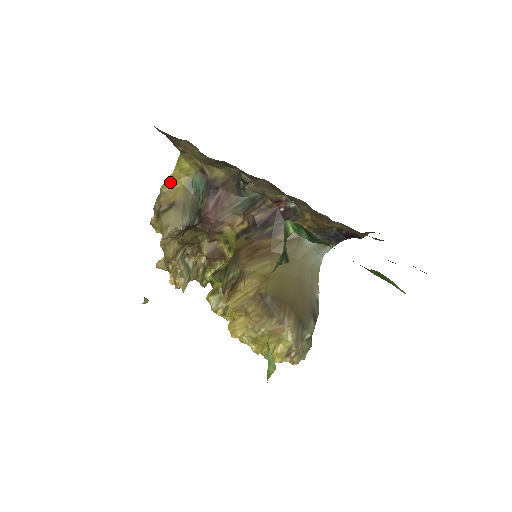
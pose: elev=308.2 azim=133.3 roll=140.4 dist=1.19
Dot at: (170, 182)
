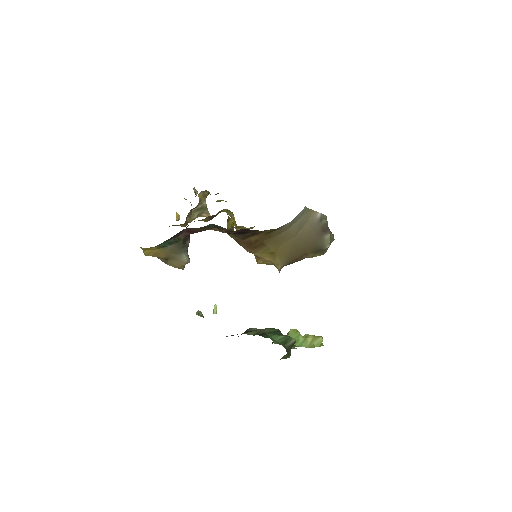
Dot at: (146, 252)
